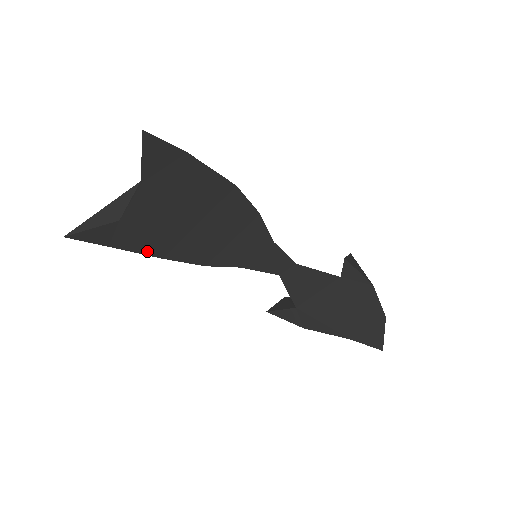
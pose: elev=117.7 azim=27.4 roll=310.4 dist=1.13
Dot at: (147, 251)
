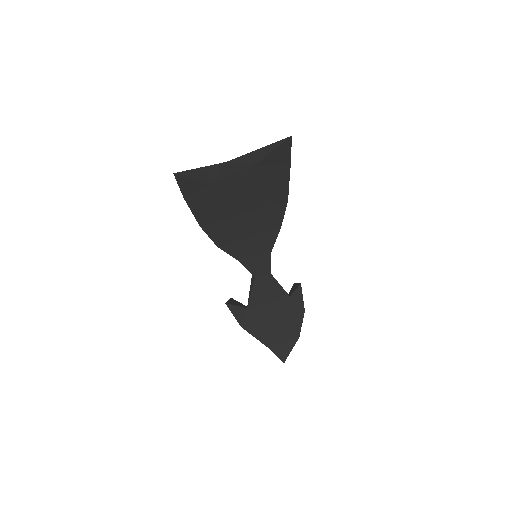
Dot at: (199, 215)
